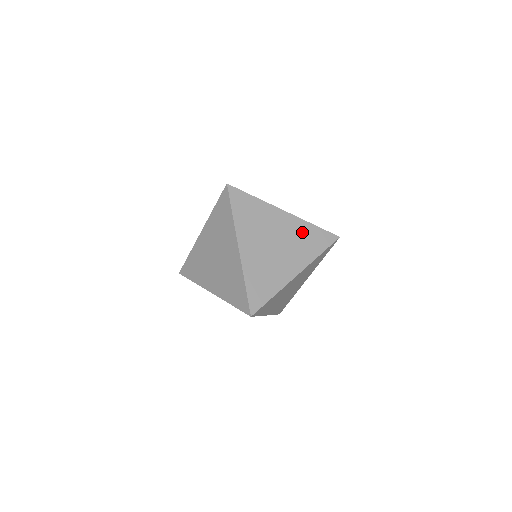
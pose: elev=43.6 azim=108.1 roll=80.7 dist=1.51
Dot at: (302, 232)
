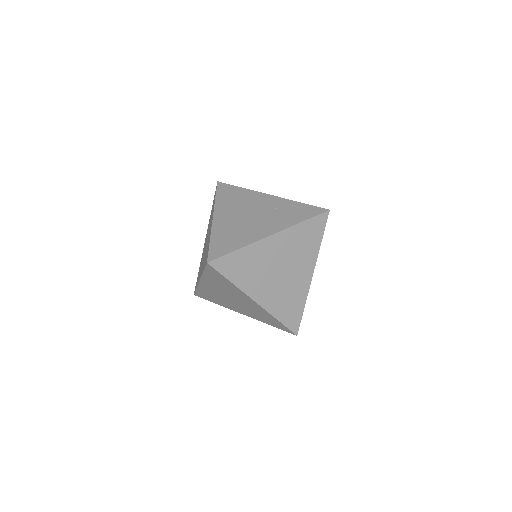
Dot at: (296, 238)
